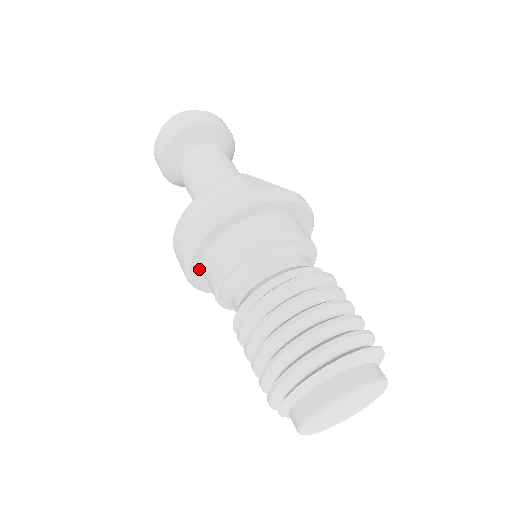
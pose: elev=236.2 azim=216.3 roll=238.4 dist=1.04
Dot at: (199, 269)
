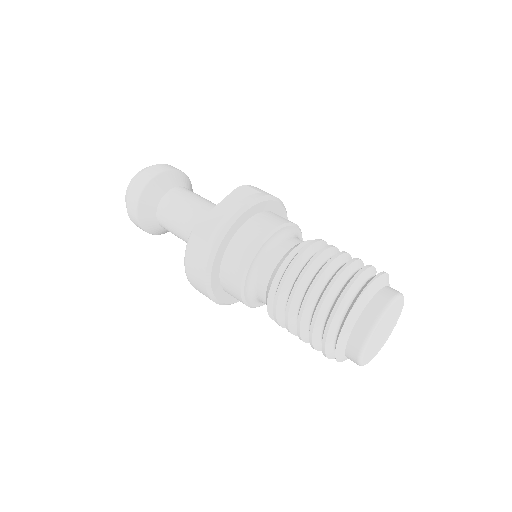
Dot at: (231, 297)
